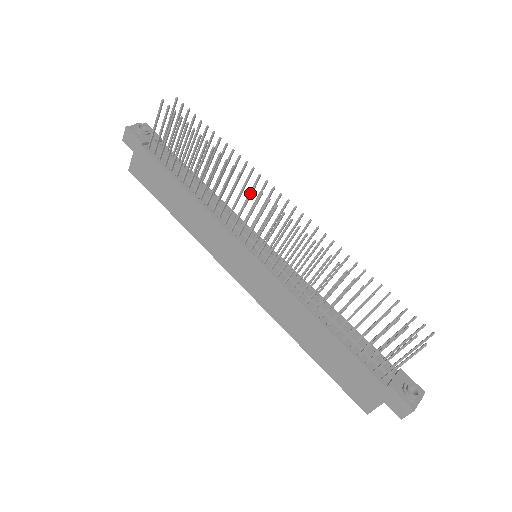
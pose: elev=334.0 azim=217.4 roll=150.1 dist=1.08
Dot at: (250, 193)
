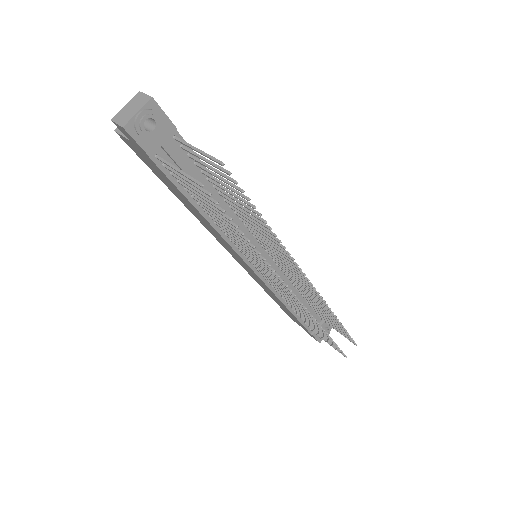
Dot at: (275, 277)
